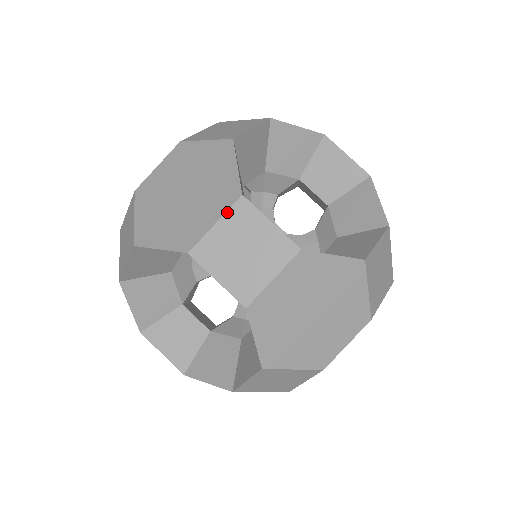
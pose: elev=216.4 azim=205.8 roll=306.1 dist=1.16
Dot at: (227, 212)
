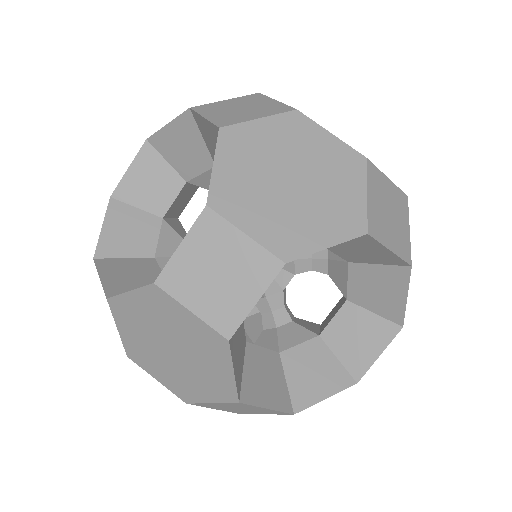
Dot at: (240, 97)
